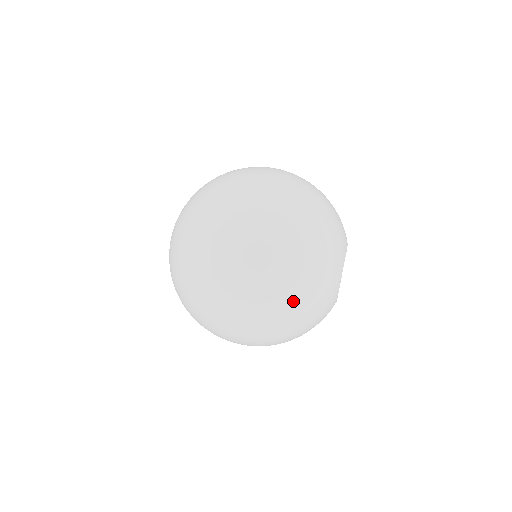
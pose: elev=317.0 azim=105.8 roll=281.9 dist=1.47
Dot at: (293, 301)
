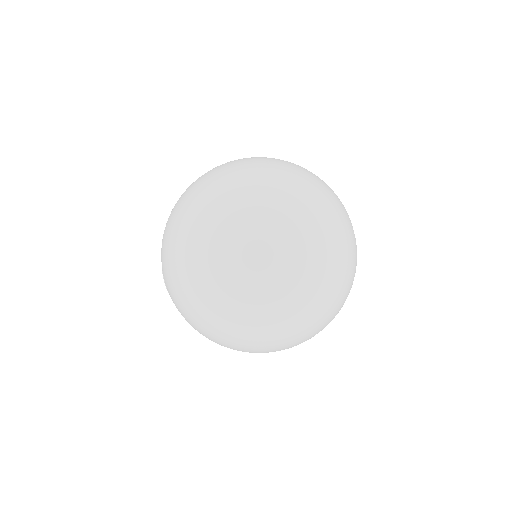
Dot at: (335, 289)
